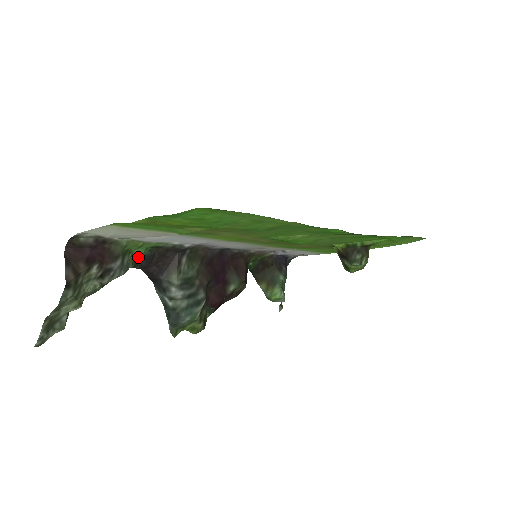
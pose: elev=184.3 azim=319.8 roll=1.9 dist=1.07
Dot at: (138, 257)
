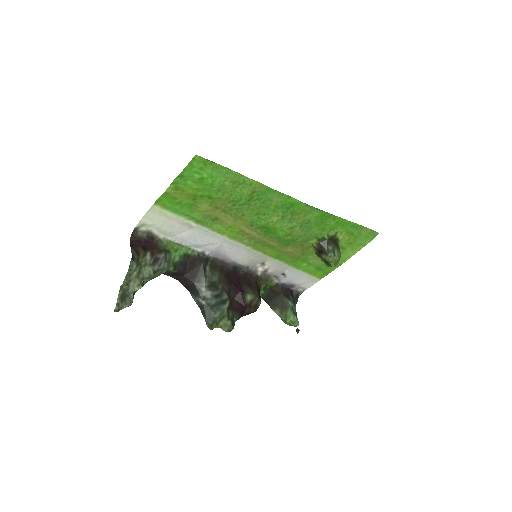
Dot at: (176, 261)
